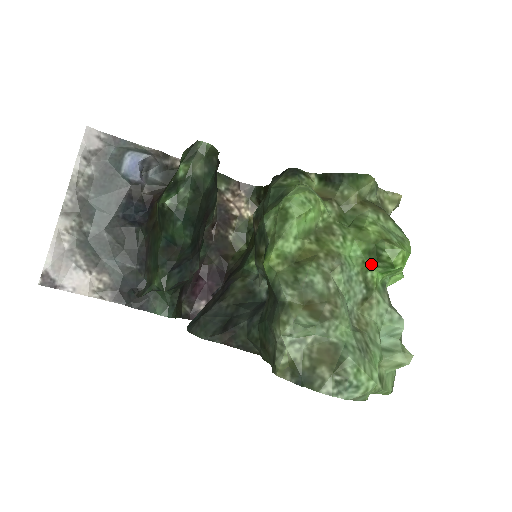
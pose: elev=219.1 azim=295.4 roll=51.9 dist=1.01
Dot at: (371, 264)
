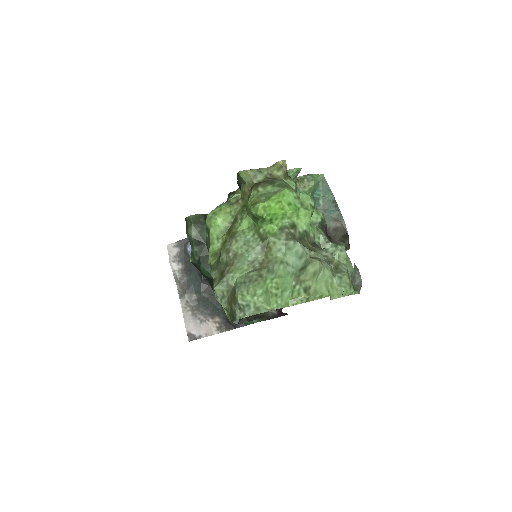
Dot at: (258, 224)
